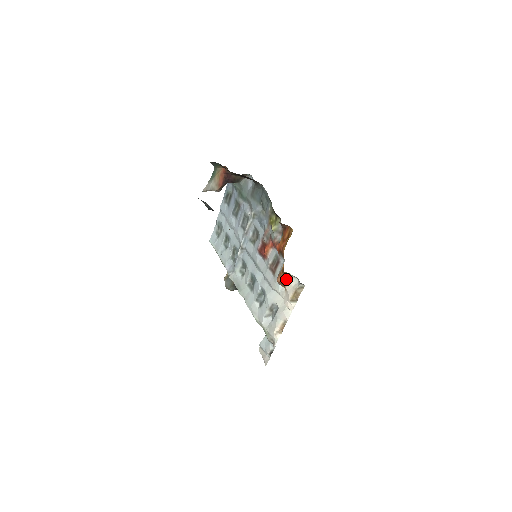
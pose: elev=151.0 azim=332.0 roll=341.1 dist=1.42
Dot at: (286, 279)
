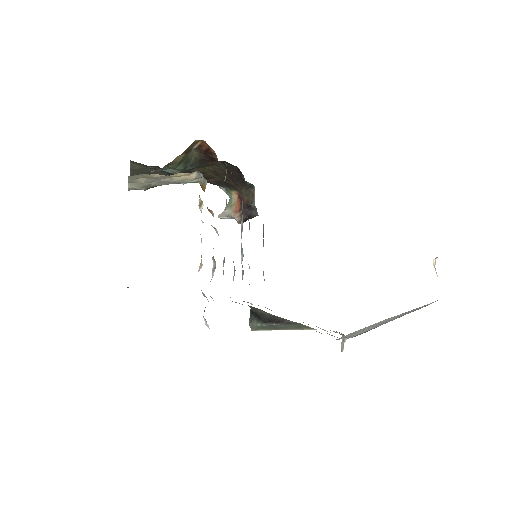
Dot at: occluded
